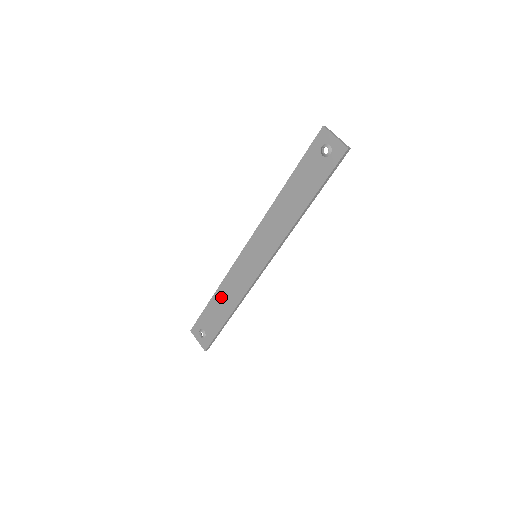
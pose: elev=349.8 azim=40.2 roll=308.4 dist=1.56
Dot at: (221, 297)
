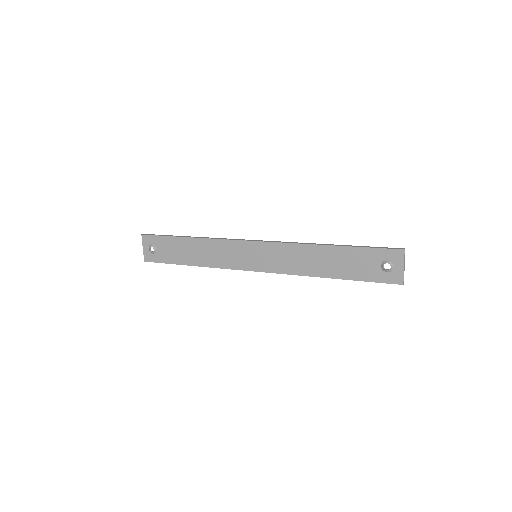
Dot at: (196, 246)
